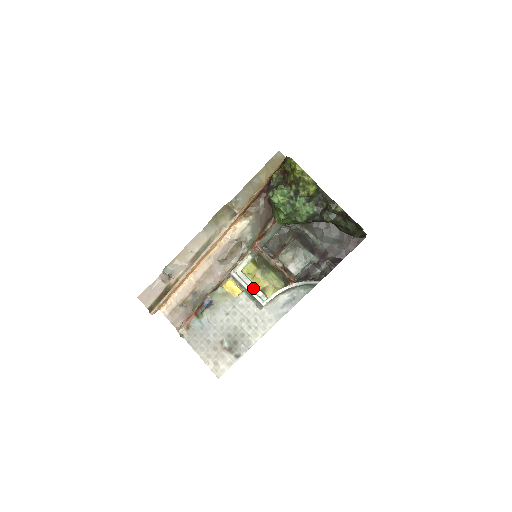
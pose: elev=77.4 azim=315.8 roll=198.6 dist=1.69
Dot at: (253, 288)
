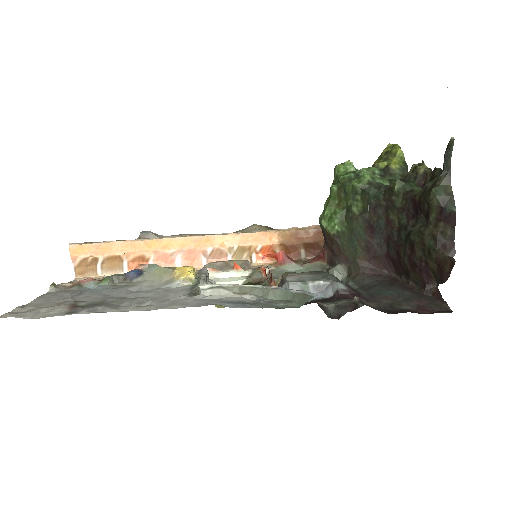
Dot at: occluded
